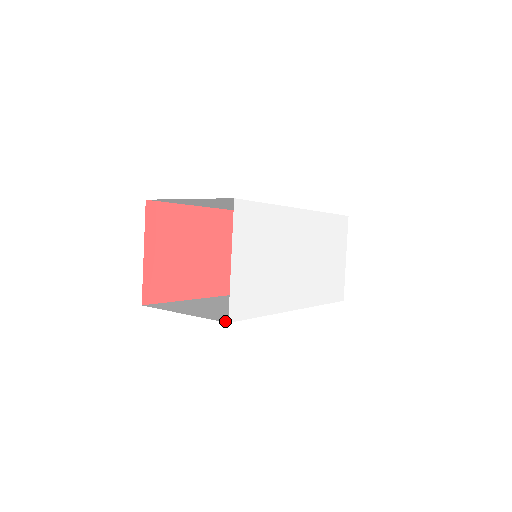
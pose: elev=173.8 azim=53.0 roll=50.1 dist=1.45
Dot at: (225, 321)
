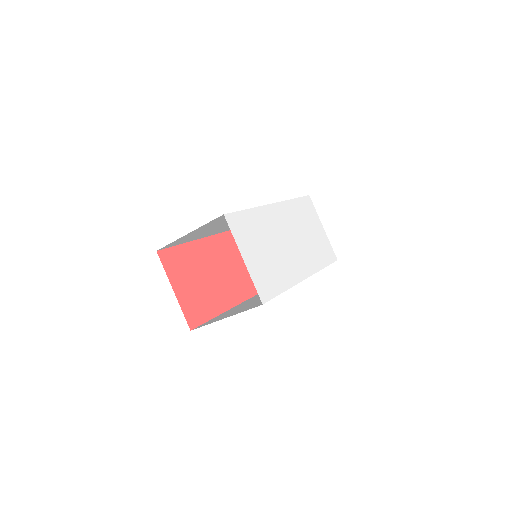
Dot at: (259, 305)
